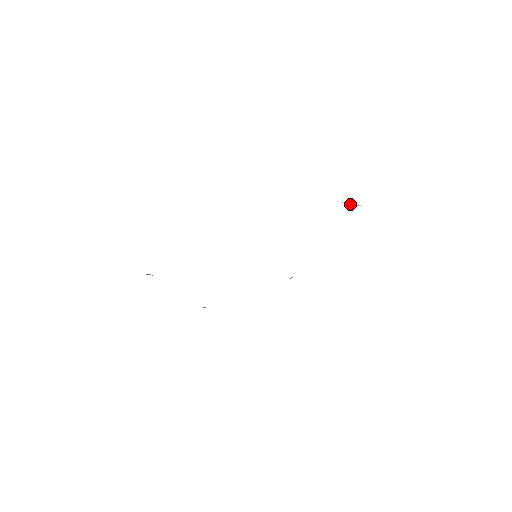
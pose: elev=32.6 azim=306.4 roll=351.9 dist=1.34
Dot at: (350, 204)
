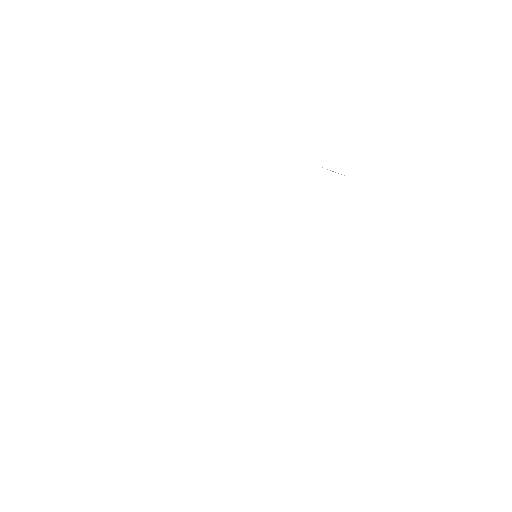
Dot at: (332, 171)
